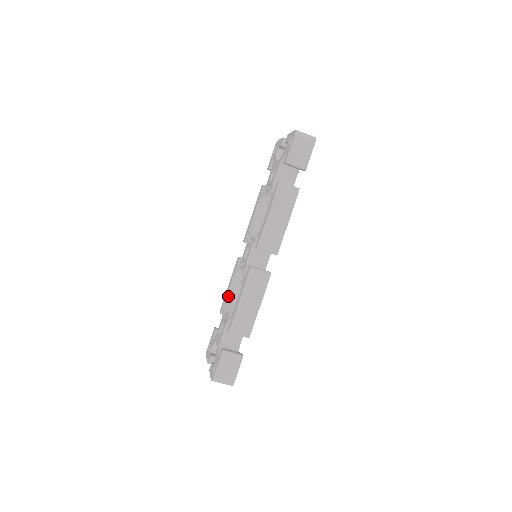
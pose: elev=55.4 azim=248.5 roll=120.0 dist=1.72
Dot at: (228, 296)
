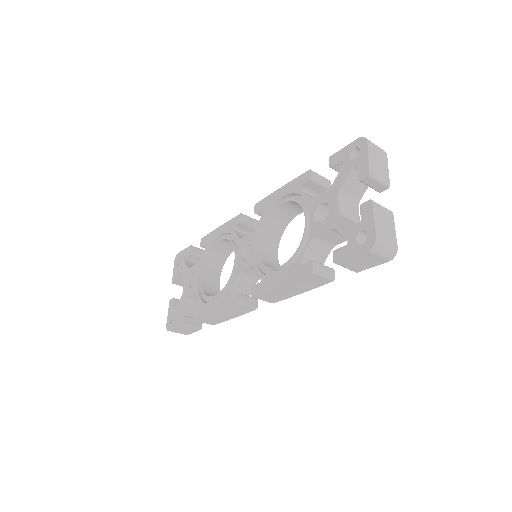
Dot at: (213, 247)
